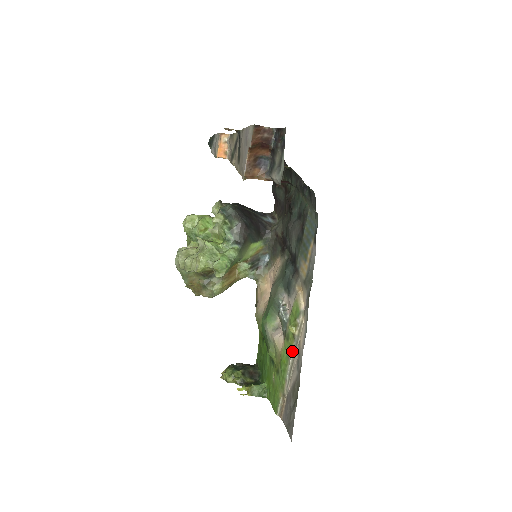
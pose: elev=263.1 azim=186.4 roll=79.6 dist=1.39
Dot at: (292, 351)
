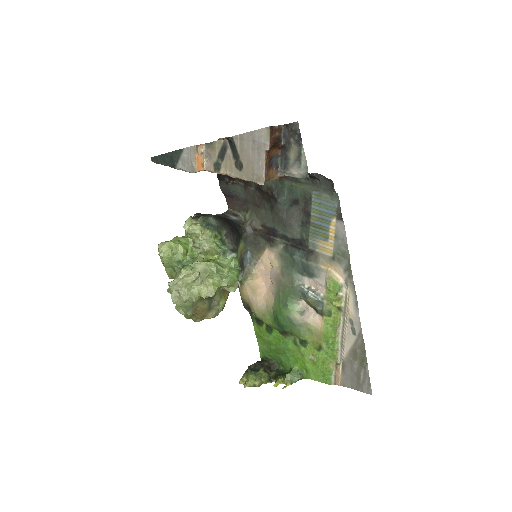
Dot at: (341, 322)
